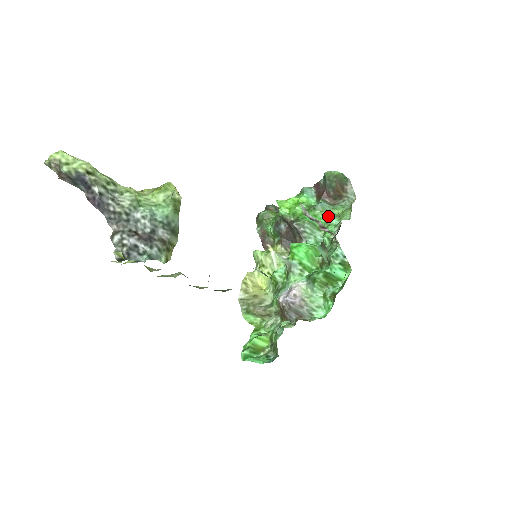
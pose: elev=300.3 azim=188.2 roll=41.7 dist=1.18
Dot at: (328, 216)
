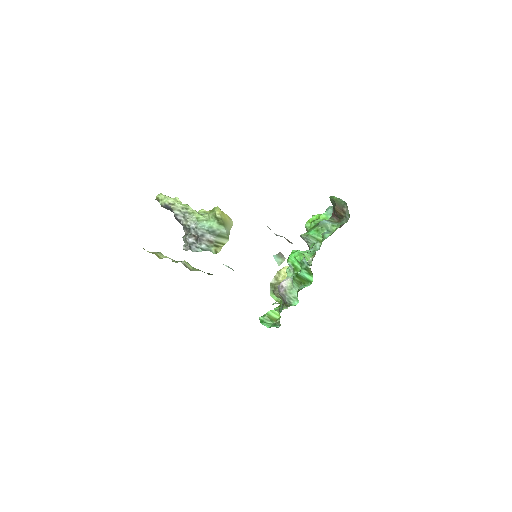
Dot at: (326, 231)
